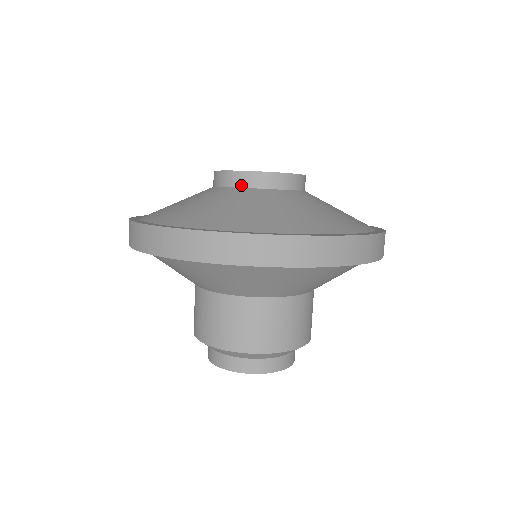
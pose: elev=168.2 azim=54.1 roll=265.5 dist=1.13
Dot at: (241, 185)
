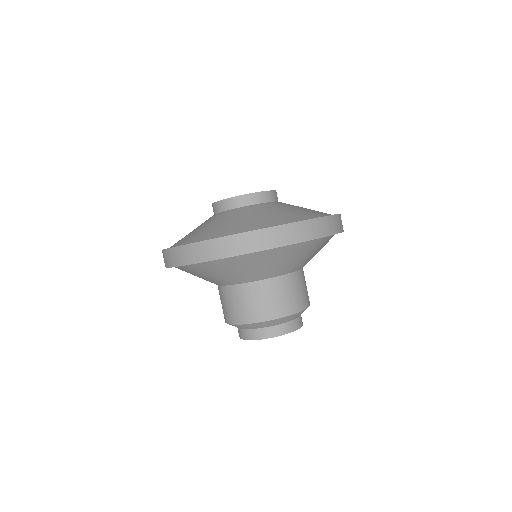
Dot at: (258, 202)
